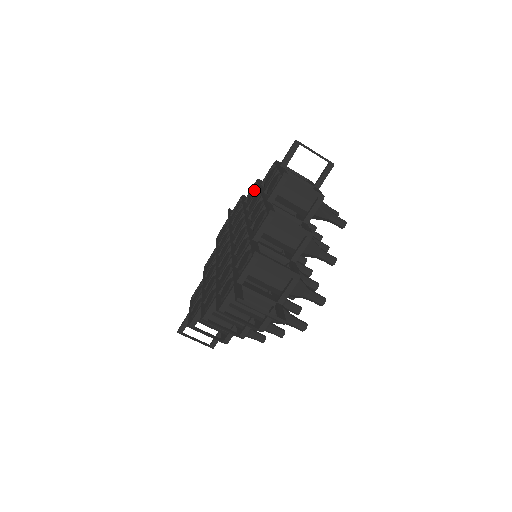
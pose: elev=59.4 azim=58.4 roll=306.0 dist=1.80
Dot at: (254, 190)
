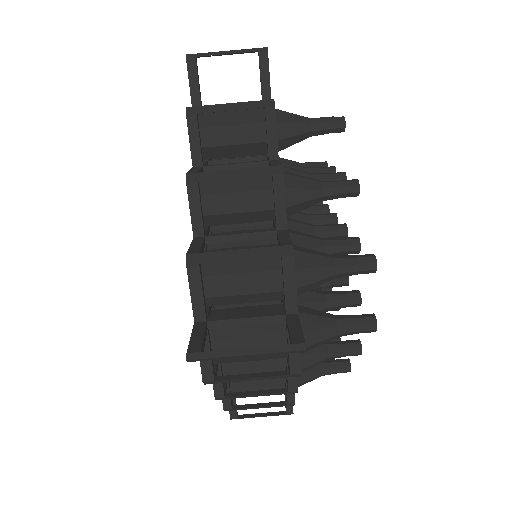
Dot at: occluded
